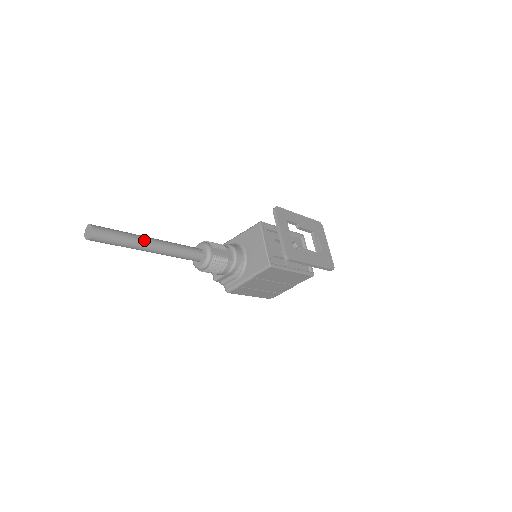
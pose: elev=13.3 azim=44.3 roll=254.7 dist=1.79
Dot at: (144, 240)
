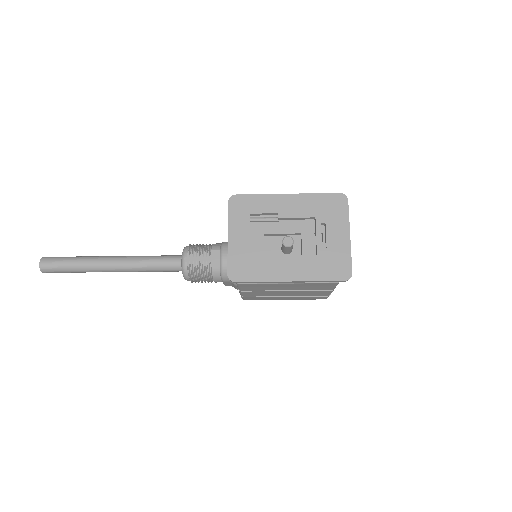
Dot at: (99, 263)
